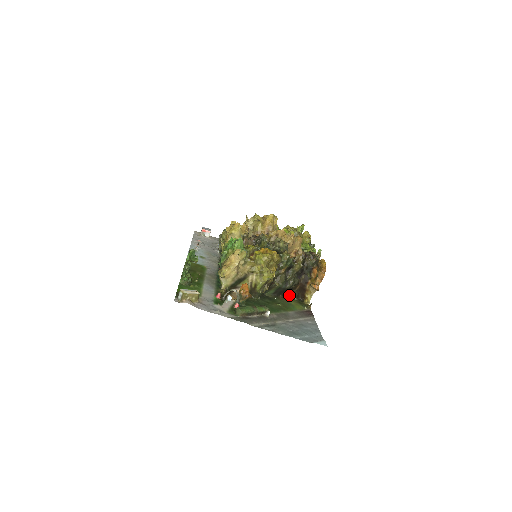
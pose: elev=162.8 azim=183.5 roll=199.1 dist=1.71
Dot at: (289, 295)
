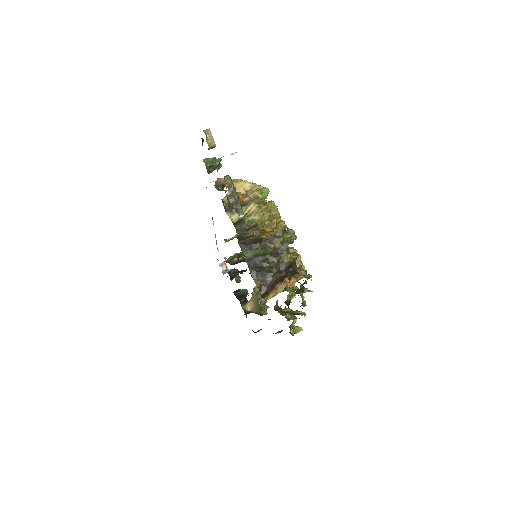
Dot at: (256, 280)
